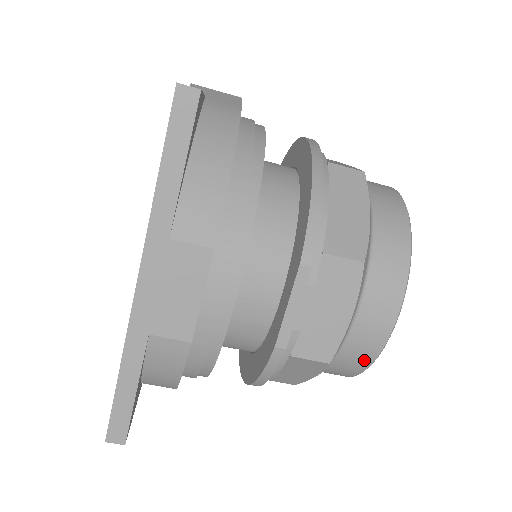
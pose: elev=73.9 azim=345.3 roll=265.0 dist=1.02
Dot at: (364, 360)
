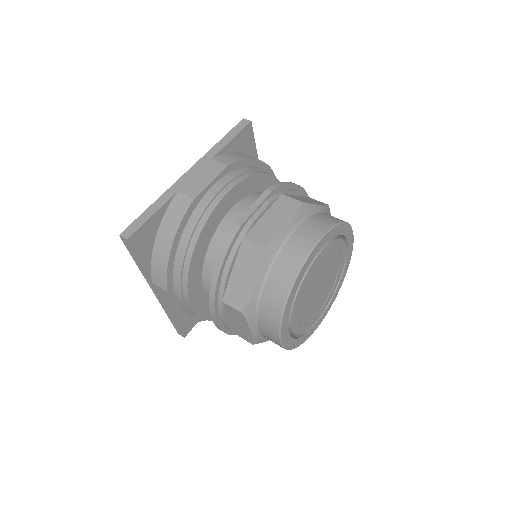
Dot at: (291, 271)
